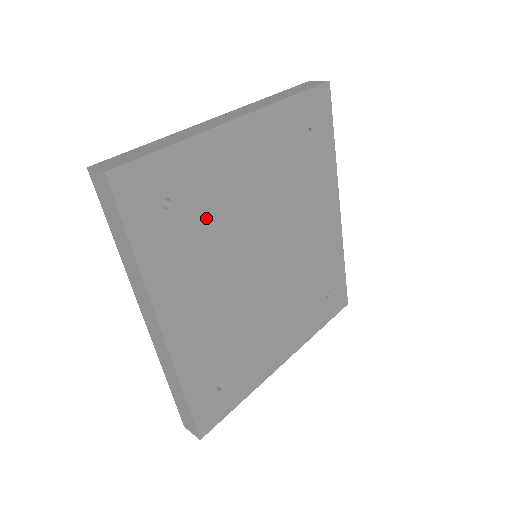
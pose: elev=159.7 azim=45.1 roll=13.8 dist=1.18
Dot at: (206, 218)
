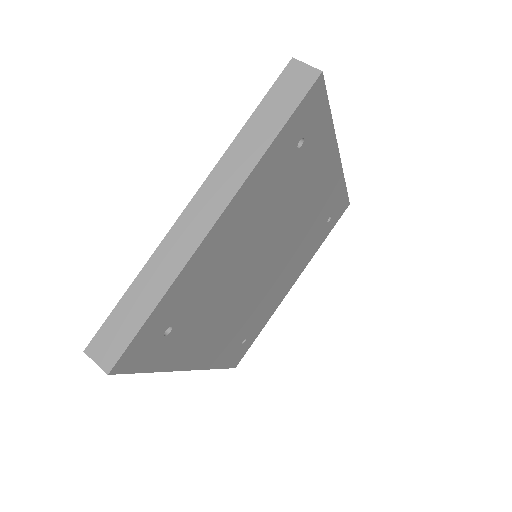
Dot at: (205, 301)
